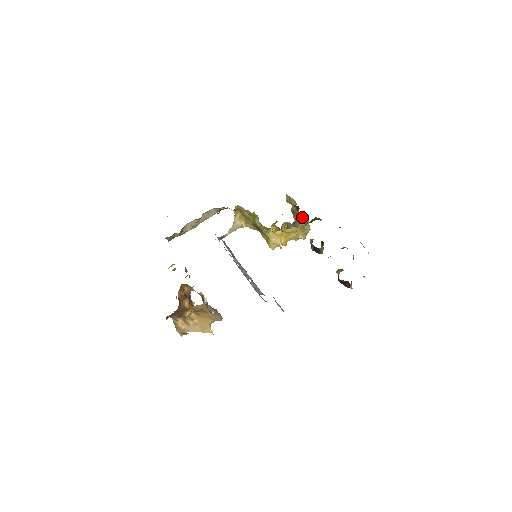
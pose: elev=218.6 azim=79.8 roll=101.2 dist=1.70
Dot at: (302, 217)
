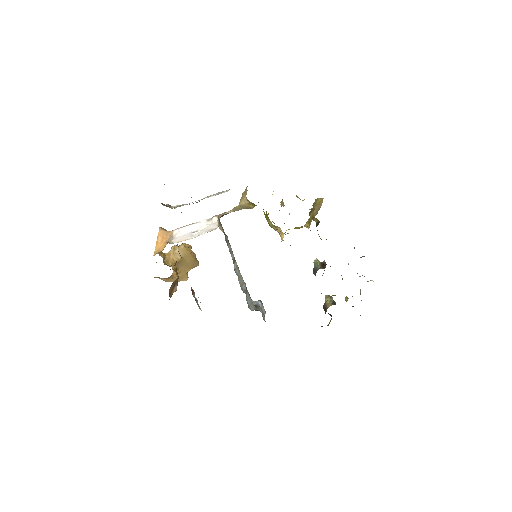
Dot at: (316, 206)
